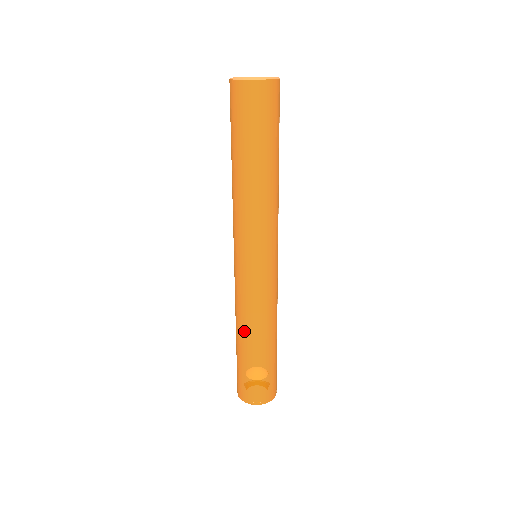
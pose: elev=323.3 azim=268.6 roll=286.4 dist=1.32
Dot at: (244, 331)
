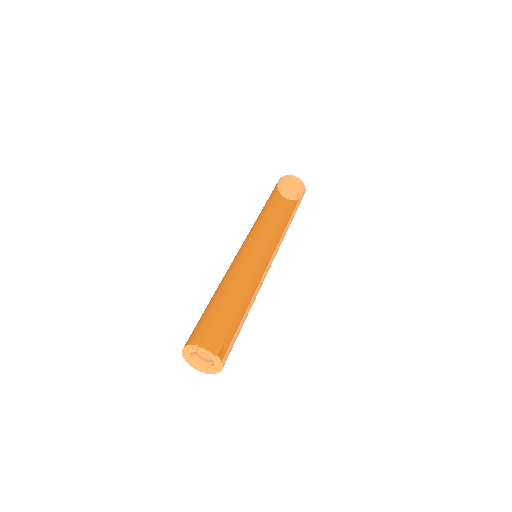
Dot at: (219, 286)
